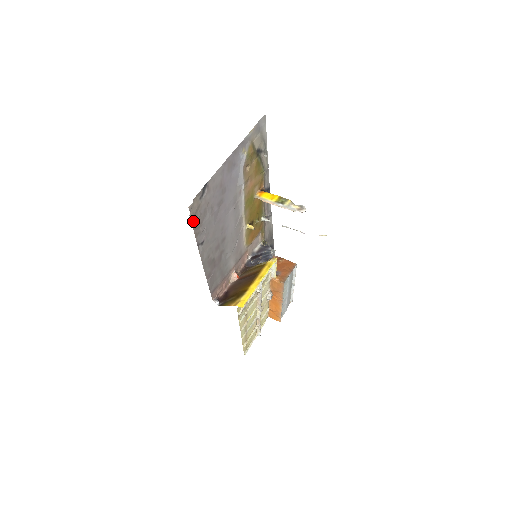
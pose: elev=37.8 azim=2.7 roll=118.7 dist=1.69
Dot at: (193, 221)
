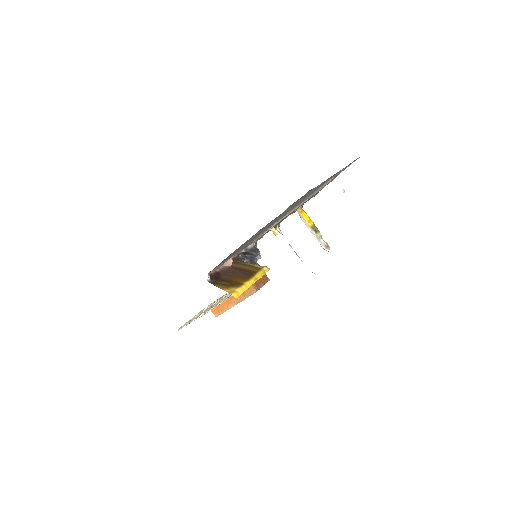
Dot at: (284, 211)
